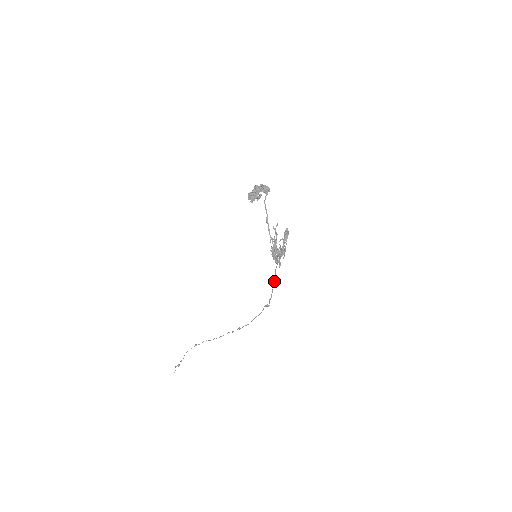
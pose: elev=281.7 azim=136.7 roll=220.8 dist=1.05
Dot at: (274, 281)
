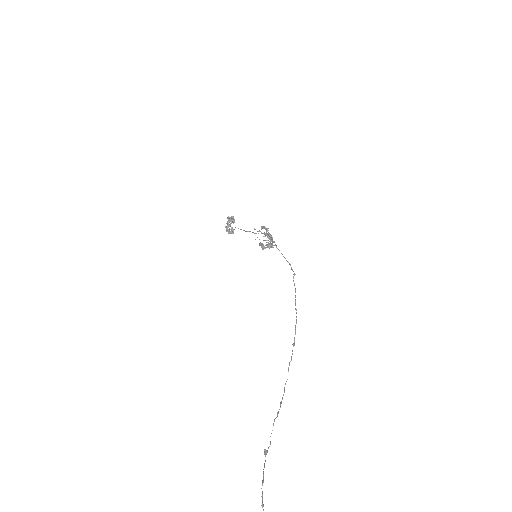
Dot at: (282, 254)
